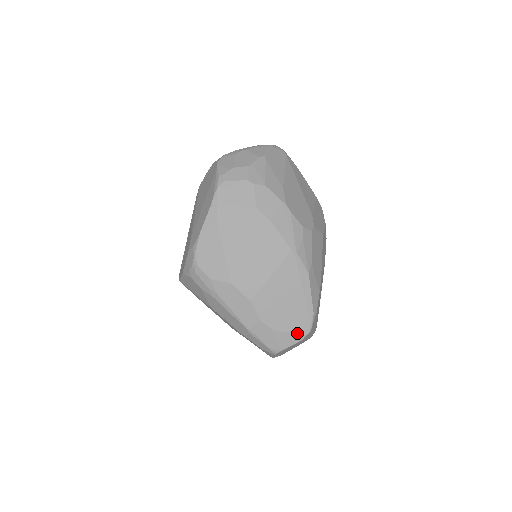
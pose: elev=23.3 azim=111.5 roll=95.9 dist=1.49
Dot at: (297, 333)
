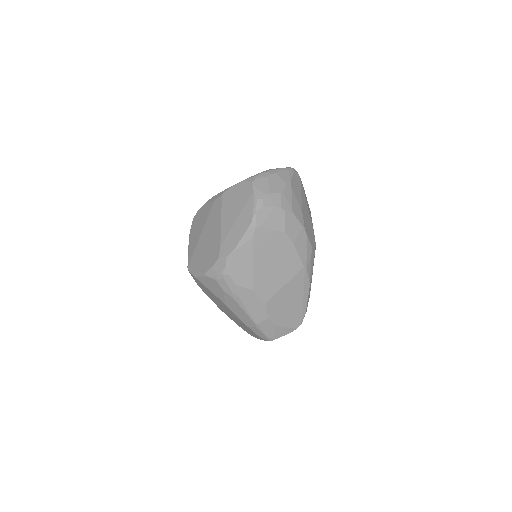
Dot at: (291, 327)
